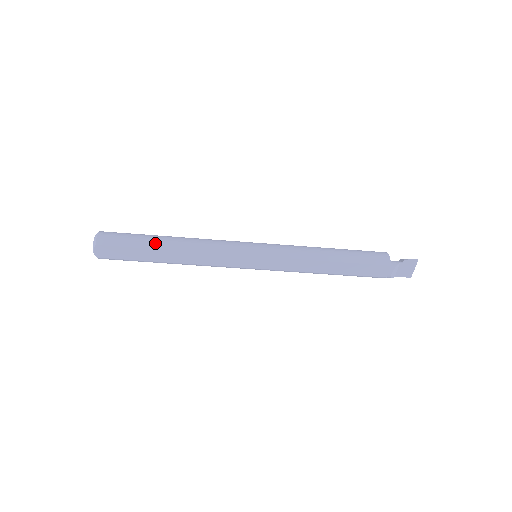
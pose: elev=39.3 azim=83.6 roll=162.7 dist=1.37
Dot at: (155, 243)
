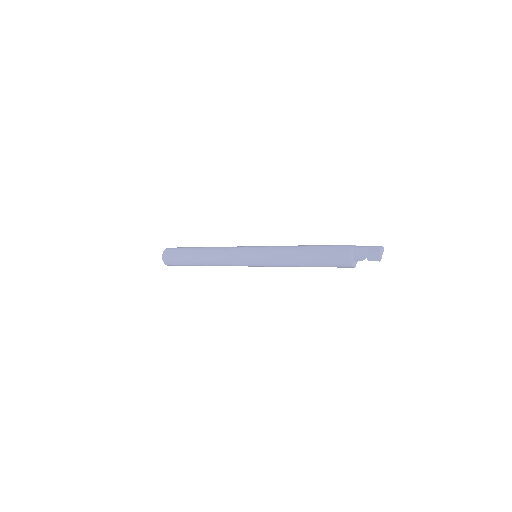
Dot at: (195, 265)
